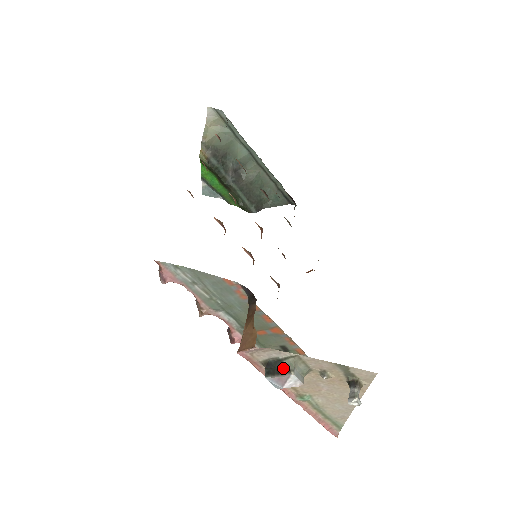
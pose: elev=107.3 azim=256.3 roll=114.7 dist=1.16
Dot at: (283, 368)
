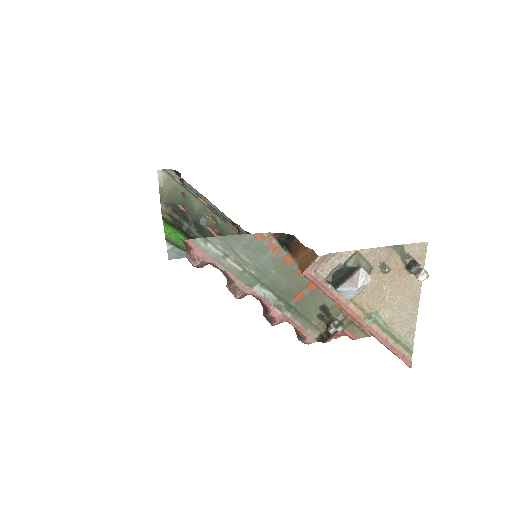
Dot at: (349, 270)
